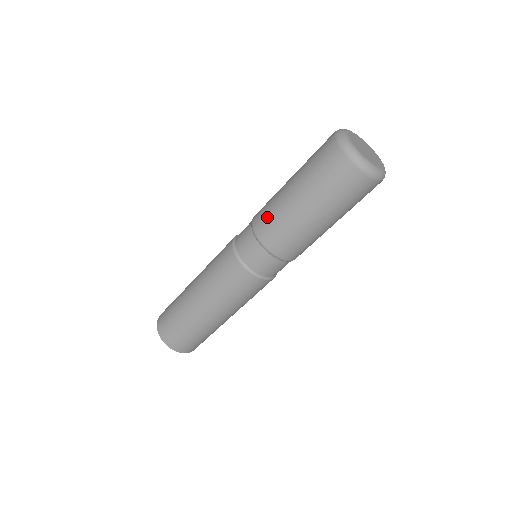
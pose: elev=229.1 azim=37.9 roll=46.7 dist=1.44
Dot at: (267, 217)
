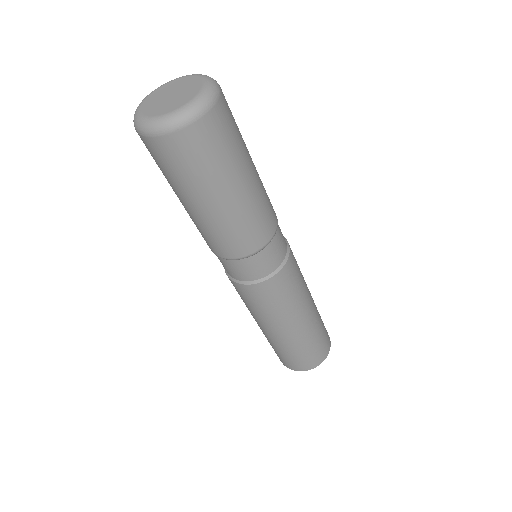
Dot at: occluded
